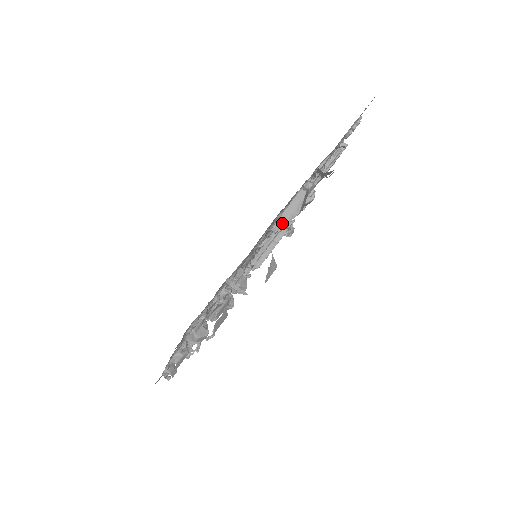
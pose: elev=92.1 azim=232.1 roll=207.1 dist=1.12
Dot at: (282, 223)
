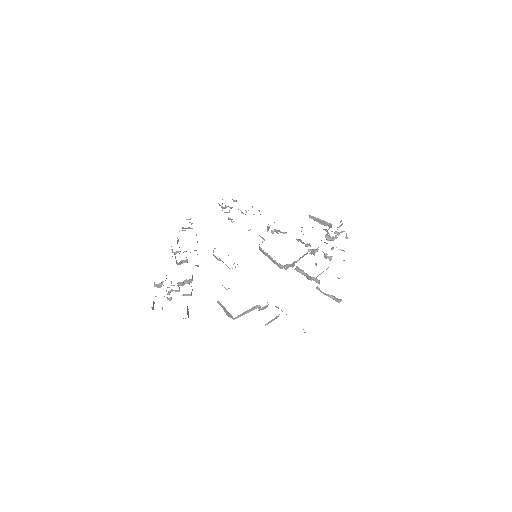
Dot at: (221, 306)
